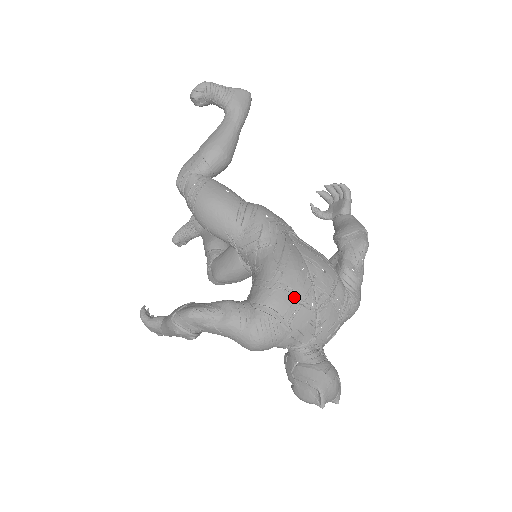
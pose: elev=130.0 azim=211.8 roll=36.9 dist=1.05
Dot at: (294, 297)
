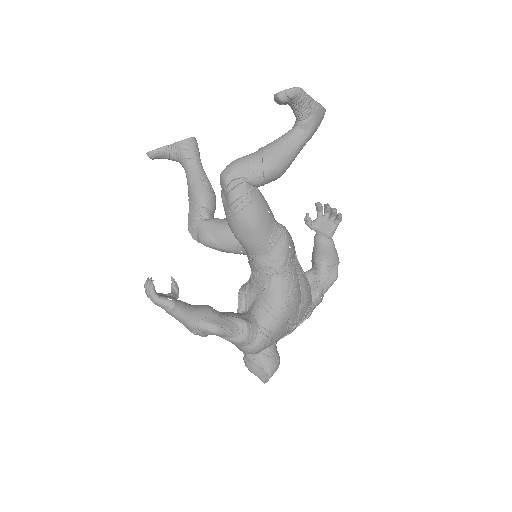
Dot at: (287, 325)
